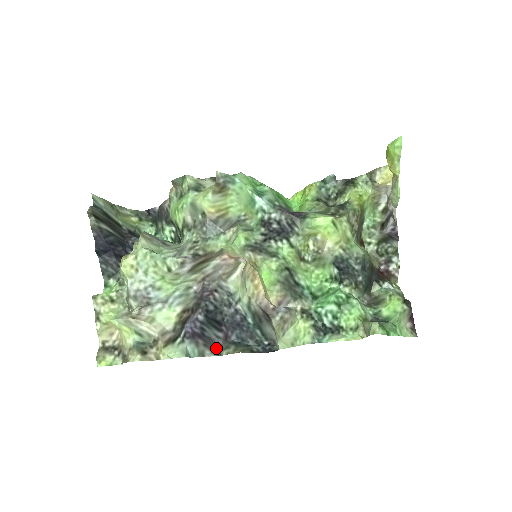
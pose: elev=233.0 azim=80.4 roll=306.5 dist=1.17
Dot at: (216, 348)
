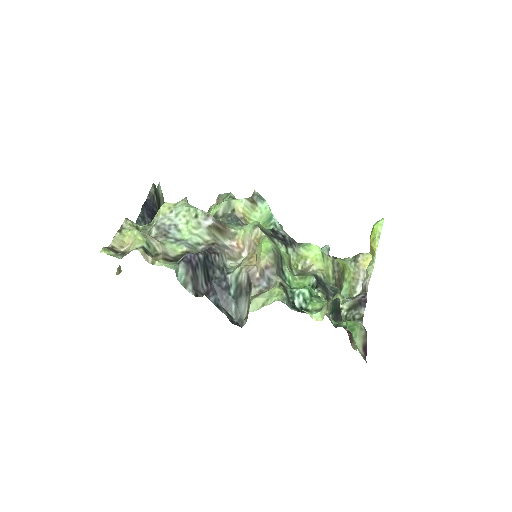
Dot at: (197, 291)
